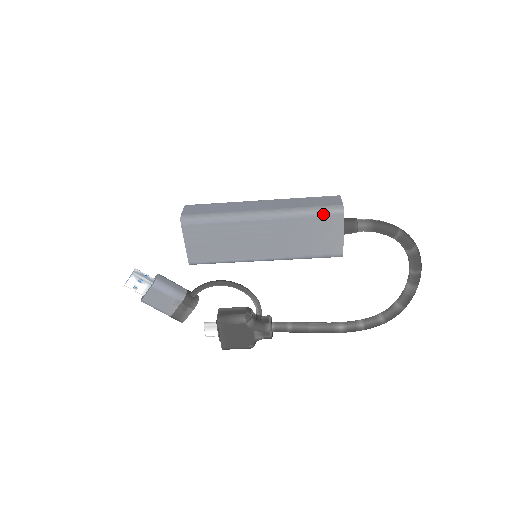
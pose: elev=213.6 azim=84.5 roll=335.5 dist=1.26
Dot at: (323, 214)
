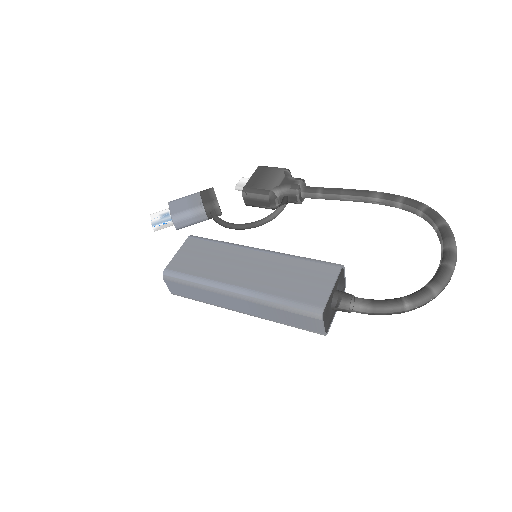
Dot at: occluded
